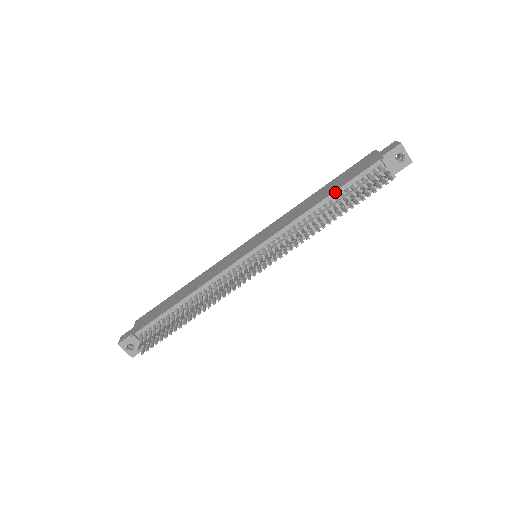
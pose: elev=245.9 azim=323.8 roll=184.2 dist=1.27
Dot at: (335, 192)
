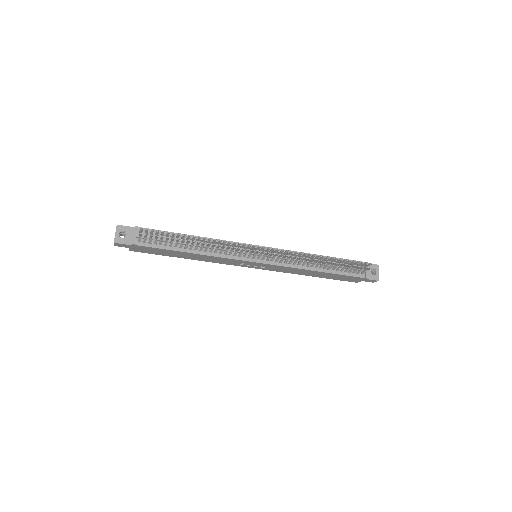
Dot at: occluded
